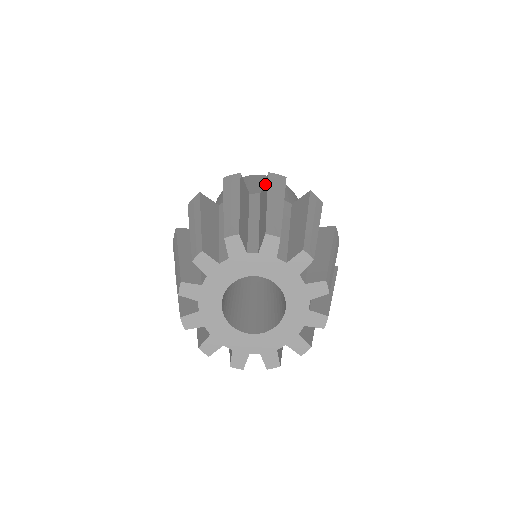
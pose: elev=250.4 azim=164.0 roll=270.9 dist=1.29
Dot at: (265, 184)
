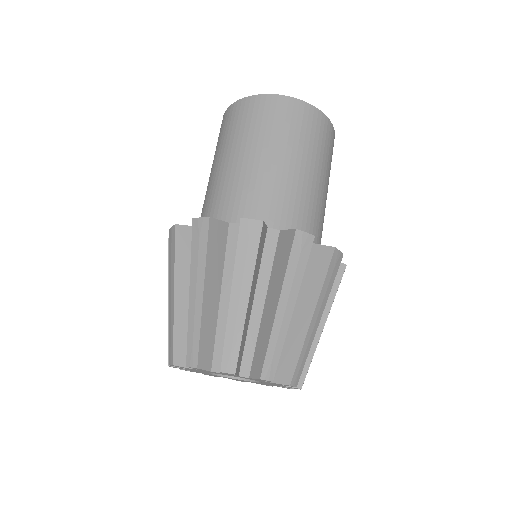
Dot at: (323, 260)
